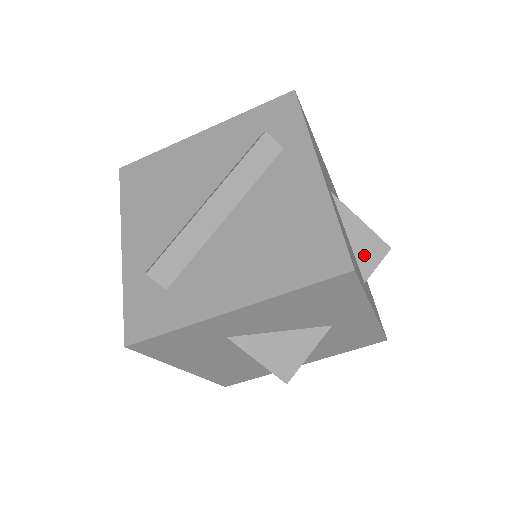
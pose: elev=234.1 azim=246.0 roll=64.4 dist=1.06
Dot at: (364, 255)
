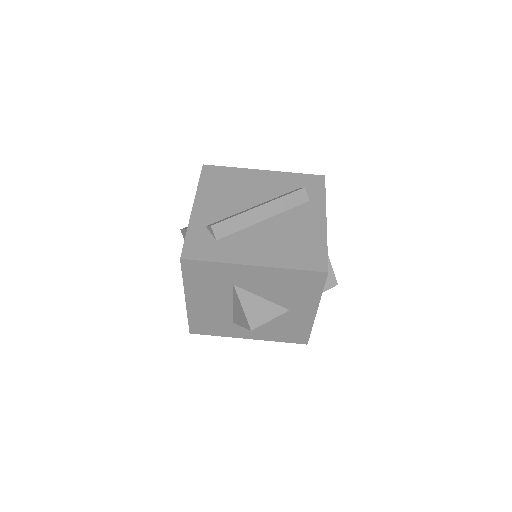
Dot at: occluded
